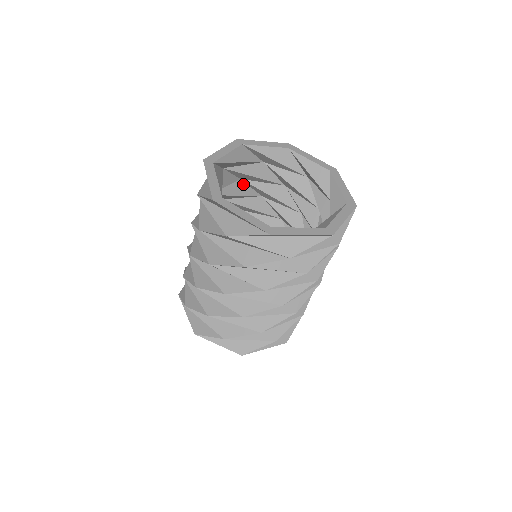
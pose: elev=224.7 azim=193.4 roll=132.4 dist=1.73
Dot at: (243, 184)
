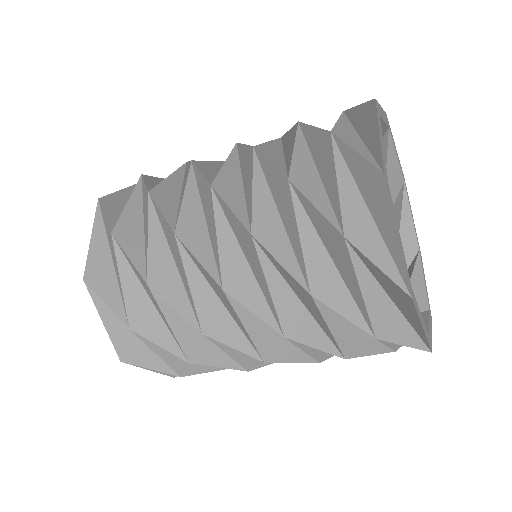
Dot at: occluded
